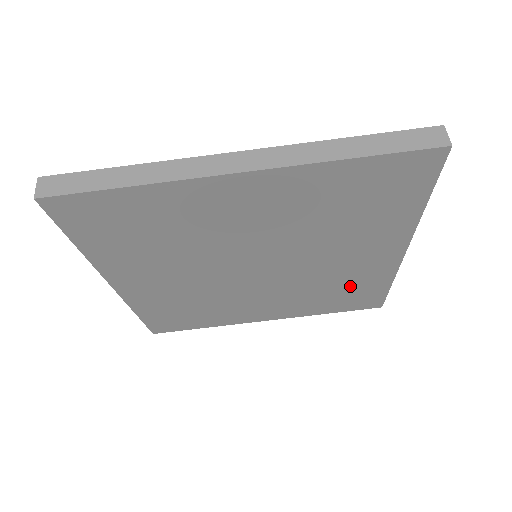
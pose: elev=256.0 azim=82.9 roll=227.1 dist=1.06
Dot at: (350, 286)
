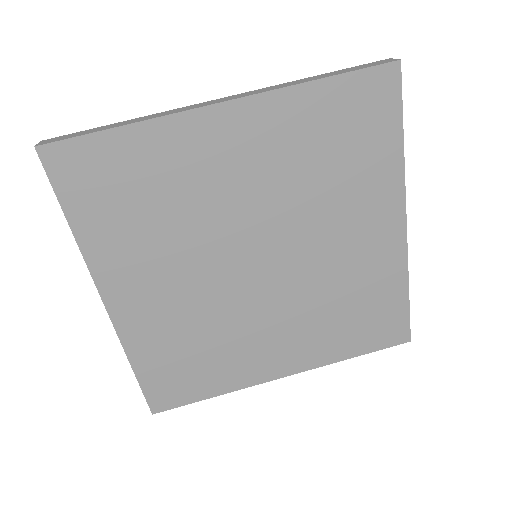
Dot at: (364, 296)
